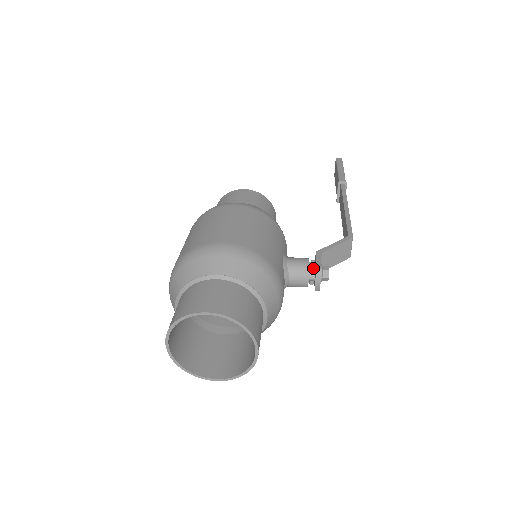
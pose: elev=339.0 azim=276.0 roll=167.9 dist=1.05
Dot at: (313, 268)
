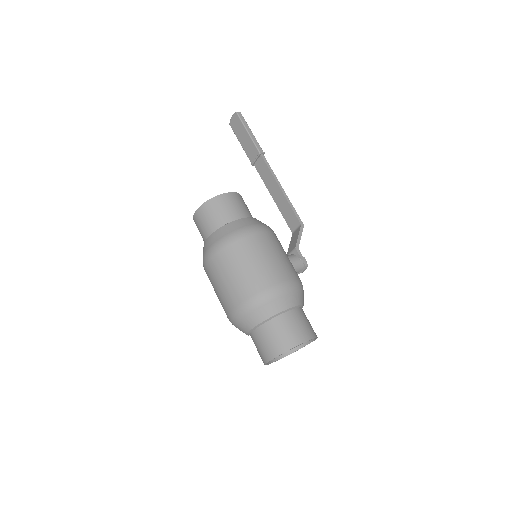
Dot at: (303, 265)
